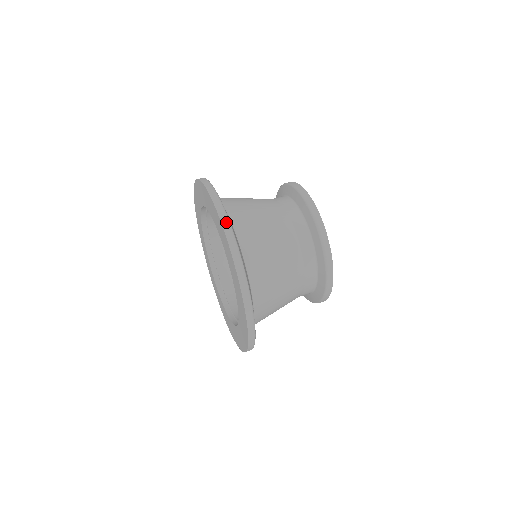
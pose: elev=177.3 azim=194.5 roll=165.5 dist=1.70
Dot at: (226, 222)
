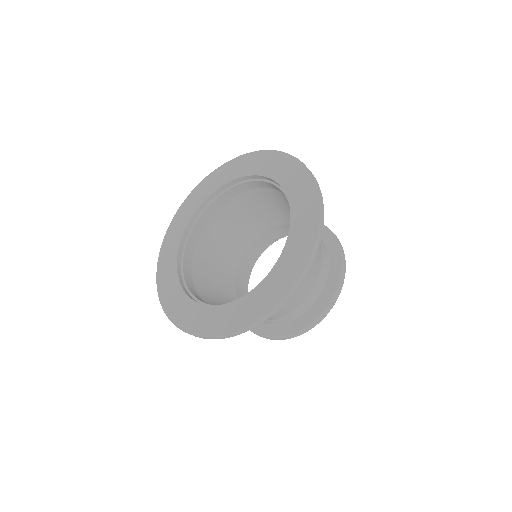
Dot at: occluded
